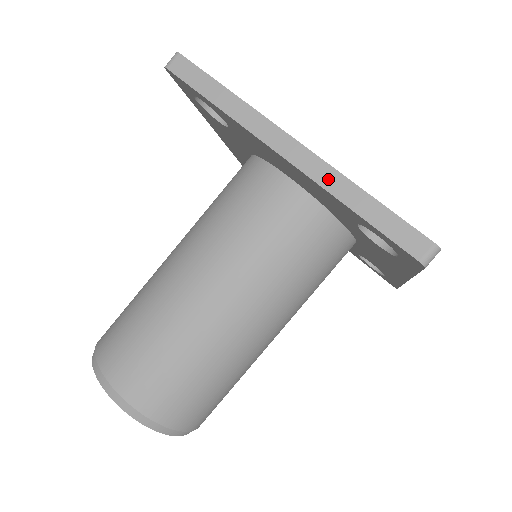
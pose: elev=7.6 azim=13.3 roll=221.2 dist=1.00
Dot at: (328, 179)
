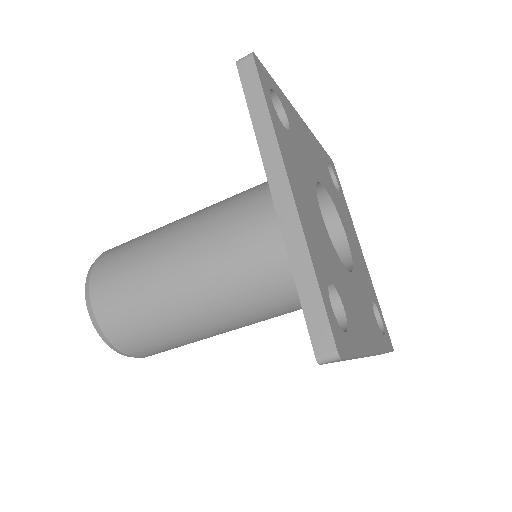
Dot at: (293, 239)
